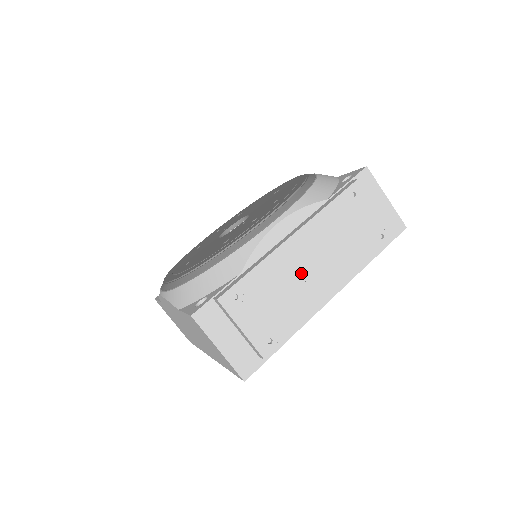
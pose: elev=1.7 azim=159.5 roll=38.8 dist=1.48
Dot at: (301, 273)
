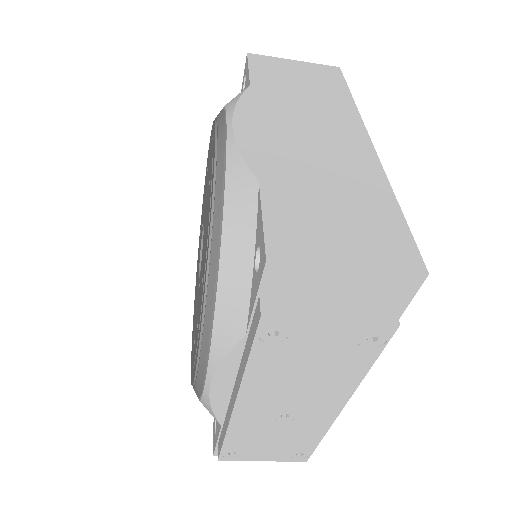
Dot at: occluded
